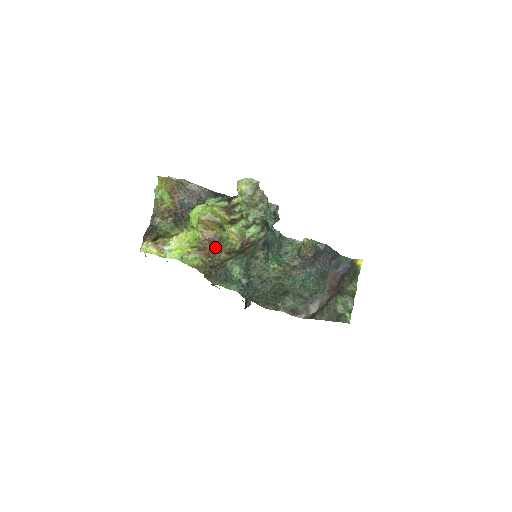
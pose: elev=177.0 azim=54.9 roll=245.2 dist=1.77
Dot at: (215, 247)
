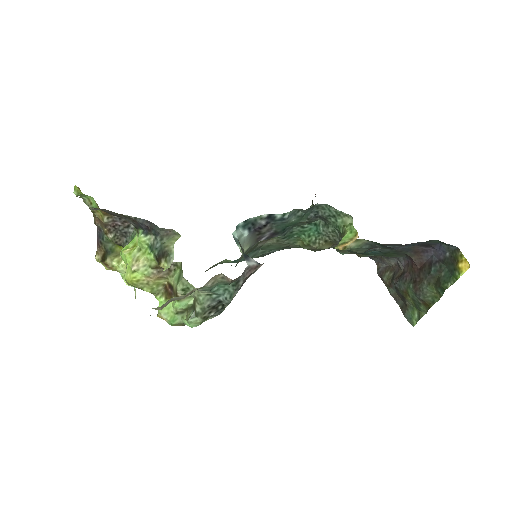
Dot at: occluded
